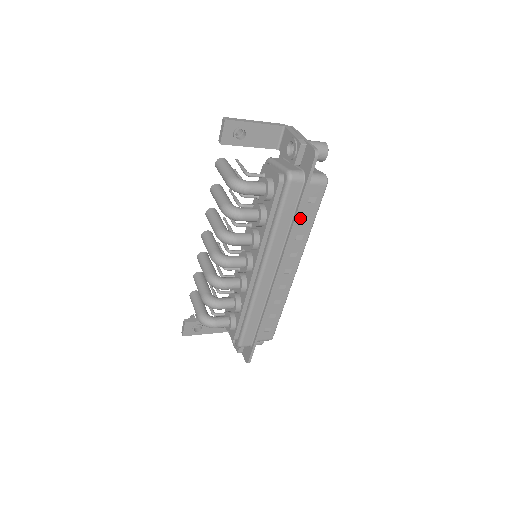
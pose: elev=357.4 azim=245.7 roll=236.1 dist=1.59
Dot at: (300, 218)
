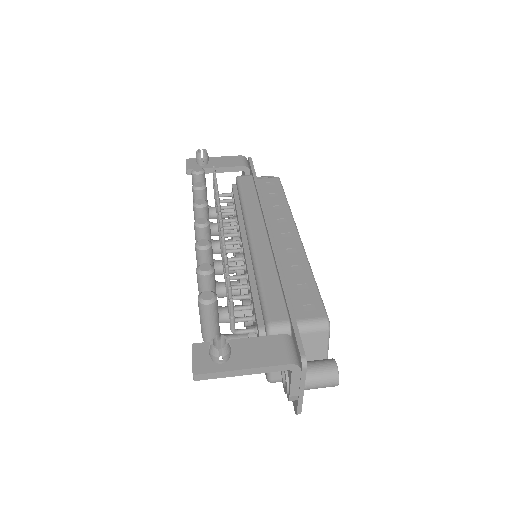
Dot at: occluded
